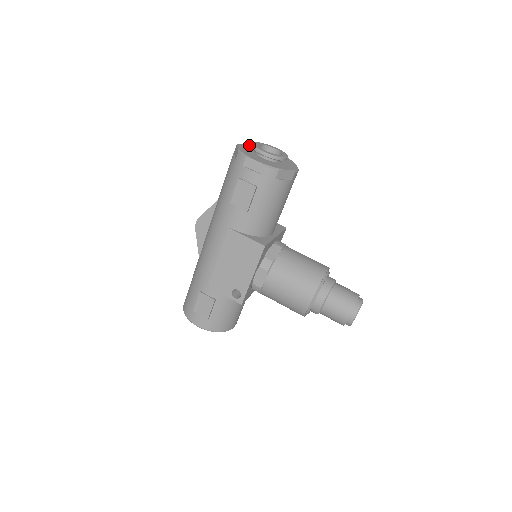
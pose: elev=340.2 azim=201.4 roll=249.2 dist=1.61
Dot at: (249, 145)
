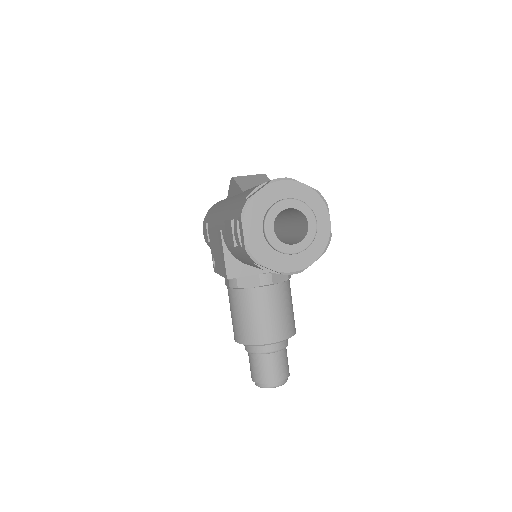
Dot at: (296, 187)
